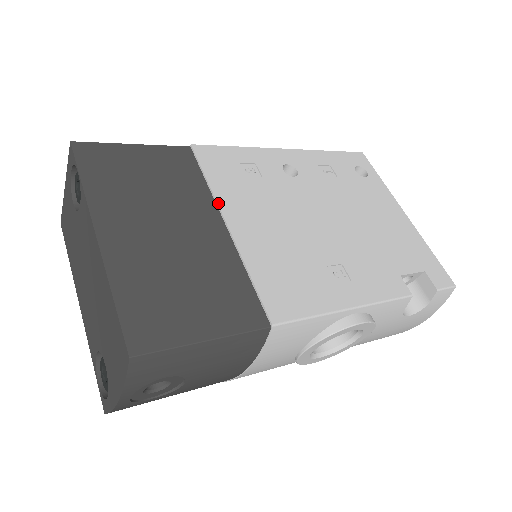
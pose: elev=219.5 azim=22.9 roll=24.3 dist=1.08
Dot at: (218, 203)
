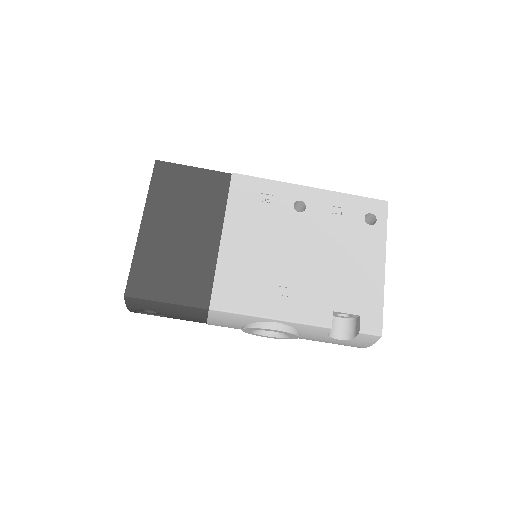
Dot at: (224, 221)
